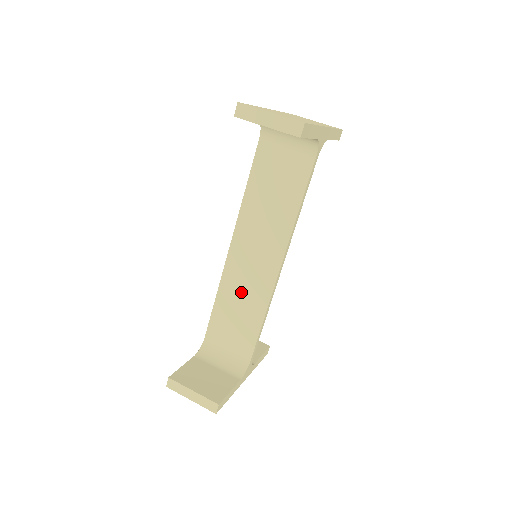
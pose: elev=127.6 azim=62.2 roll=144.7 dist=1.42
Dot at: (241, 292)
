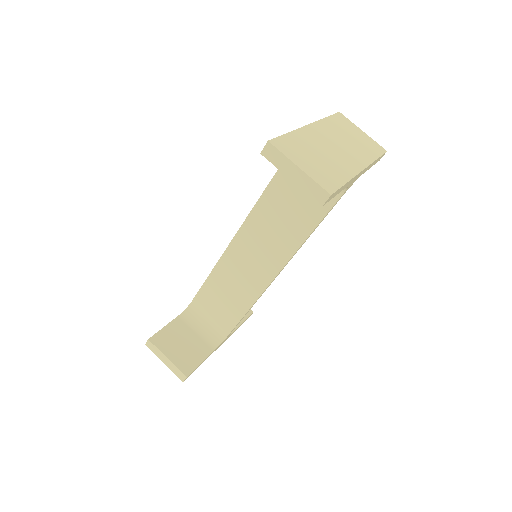
Dot at: (234, 280)
